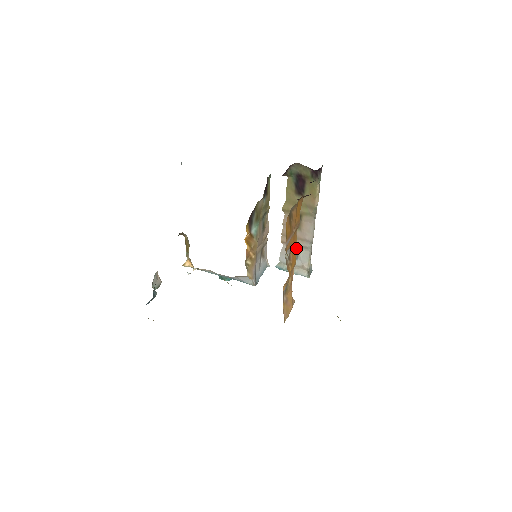
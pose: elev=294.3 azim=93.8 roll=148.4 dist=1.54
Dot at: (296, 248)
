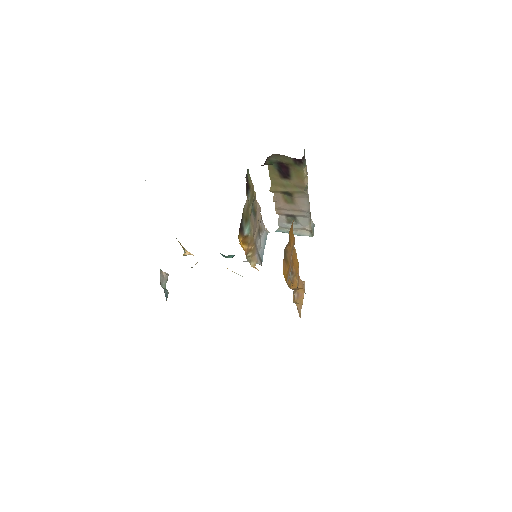
Dot at: (293, 216)
